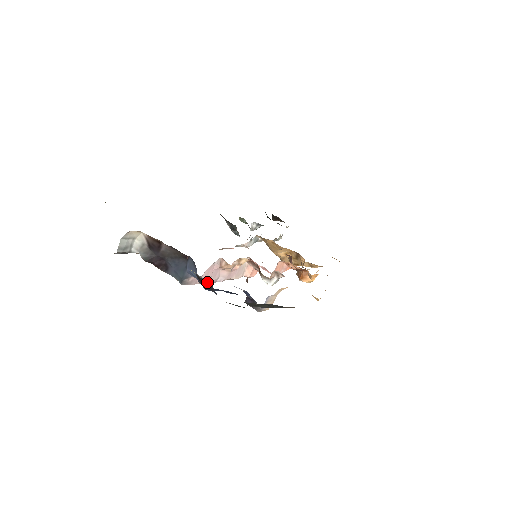
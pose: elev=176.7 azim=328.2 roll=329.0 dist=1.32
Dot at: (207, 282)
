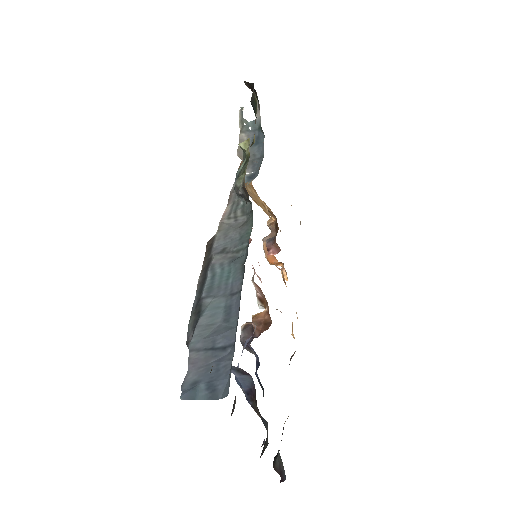
Dot at: (265, 420)
